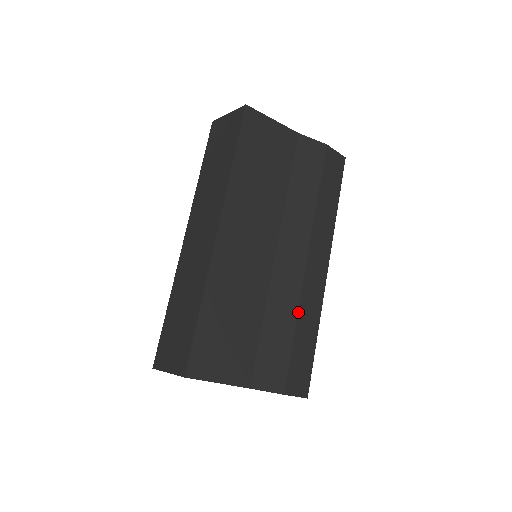
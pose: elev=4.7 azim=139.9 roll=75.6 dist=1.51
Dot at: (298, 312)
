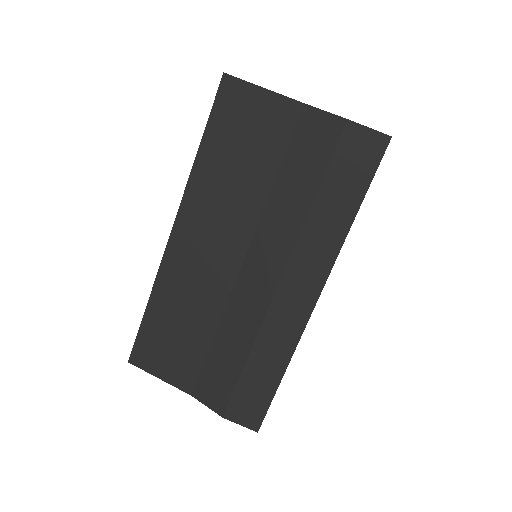
Dot at: (255, 341)
